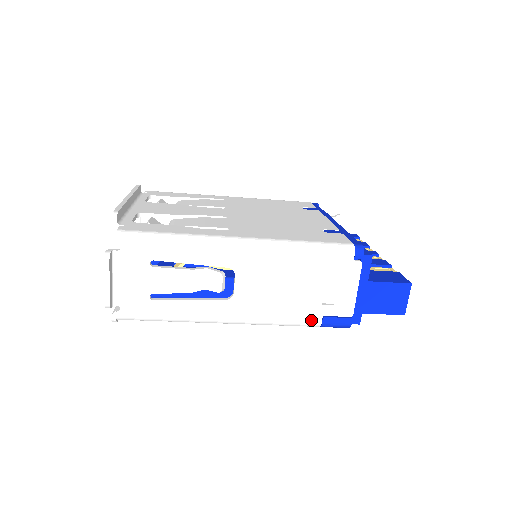
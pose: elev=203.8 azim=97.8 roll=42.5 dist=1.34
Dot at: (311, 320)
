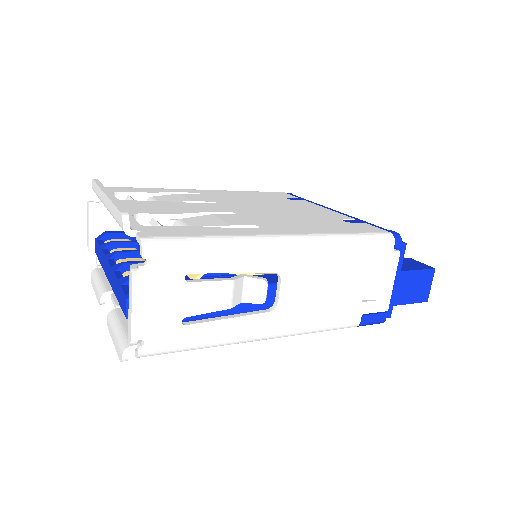
Dot at: (351, 321)
